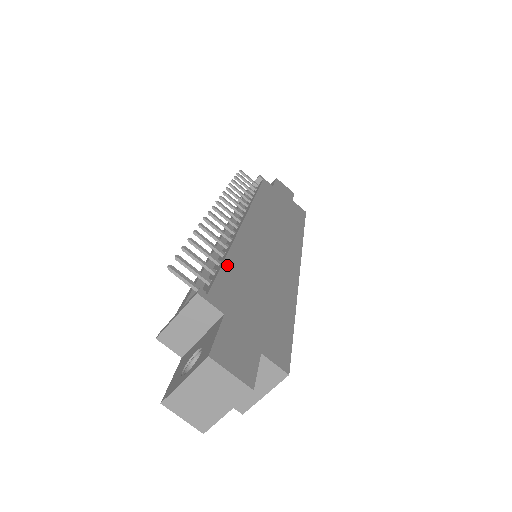
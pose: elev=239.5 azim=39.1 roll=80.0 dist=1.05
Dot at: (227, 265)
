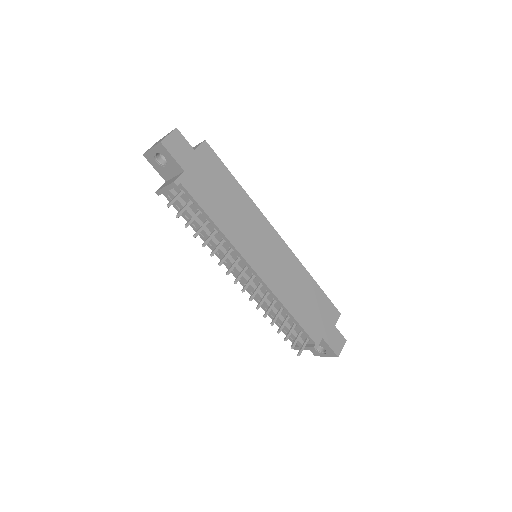
Dot at: (297, 318)
